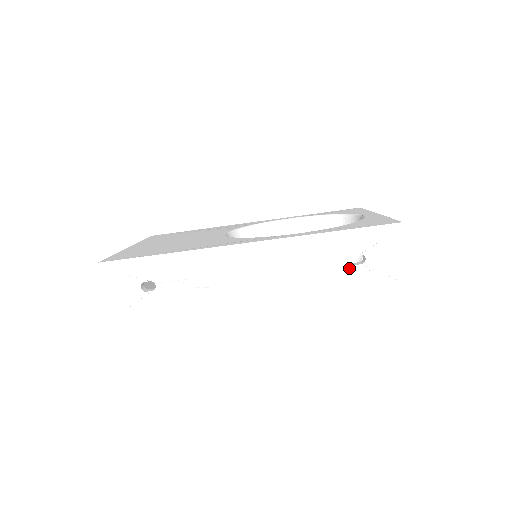
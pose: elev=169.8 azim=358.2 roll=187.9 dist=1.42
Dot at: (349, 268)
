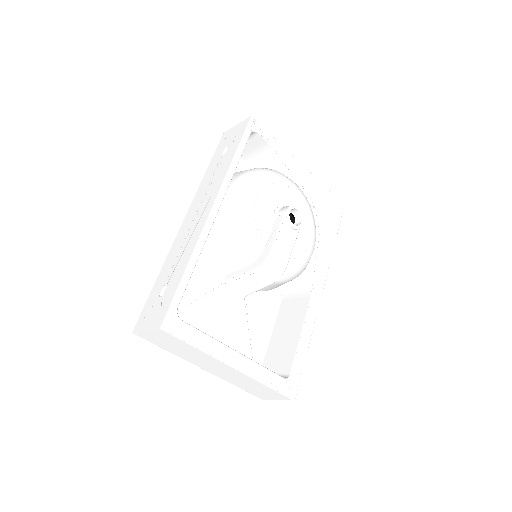
Dot at: (227, 154)
